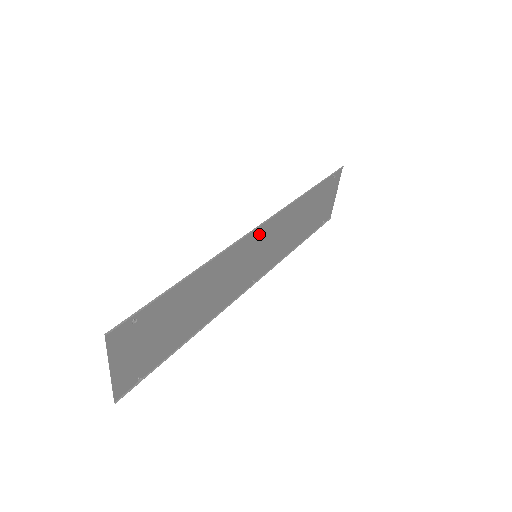
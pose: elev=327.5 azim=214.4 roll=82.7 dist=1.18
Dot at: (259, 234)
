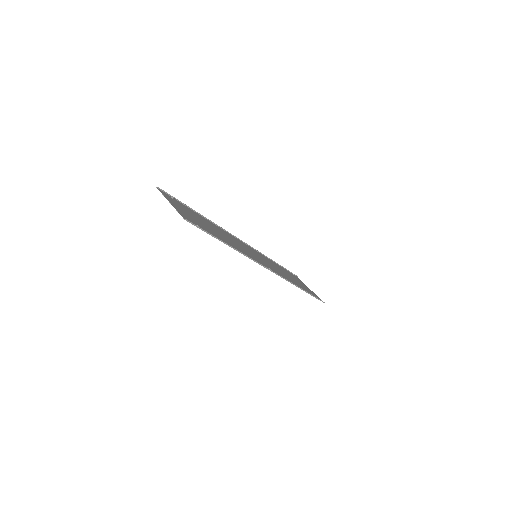
Dot at: (247, 247)
